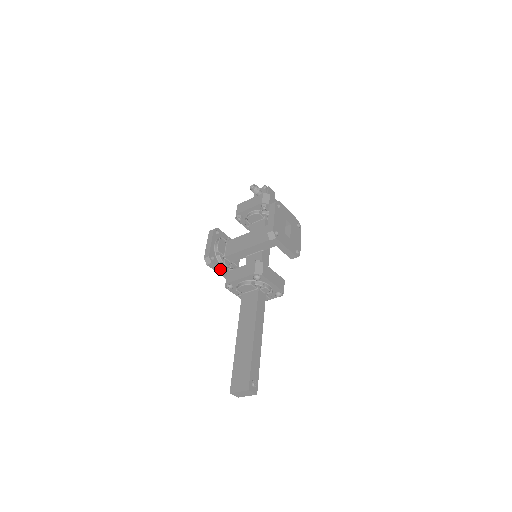
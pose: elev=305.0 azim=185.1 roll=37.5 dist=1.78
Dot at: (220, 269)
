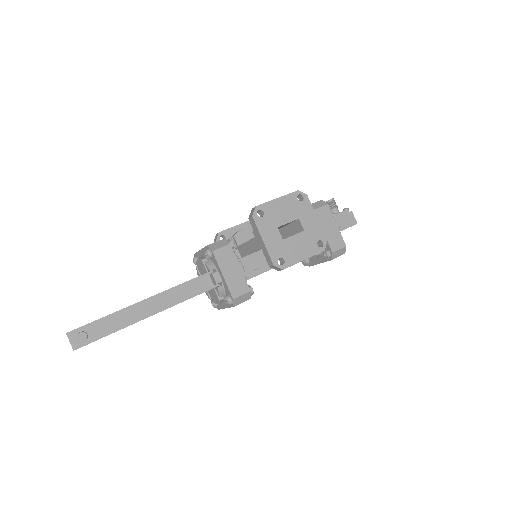
Dot at: occluded
